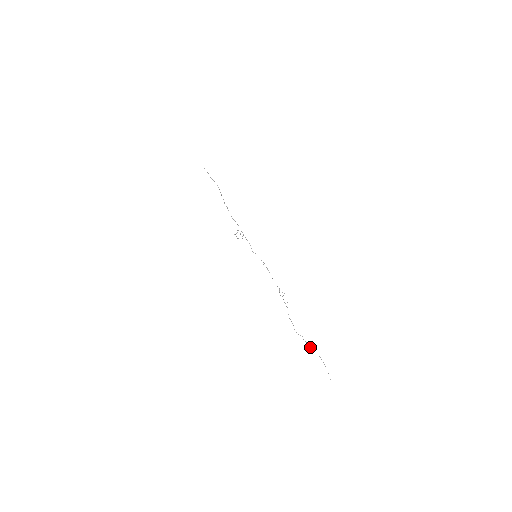
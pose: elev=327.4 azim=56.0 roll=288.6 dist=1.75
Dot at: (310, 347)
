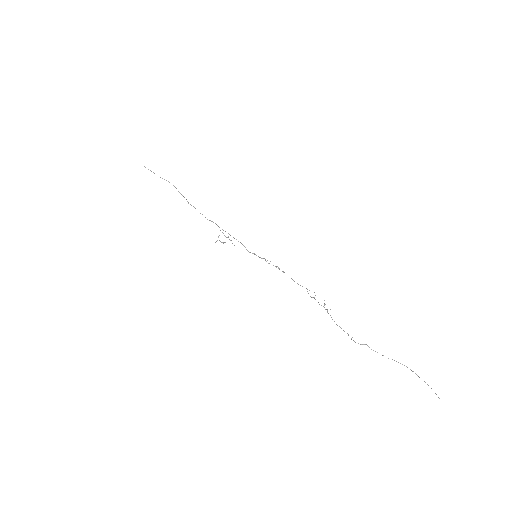
Dot at: occluded
